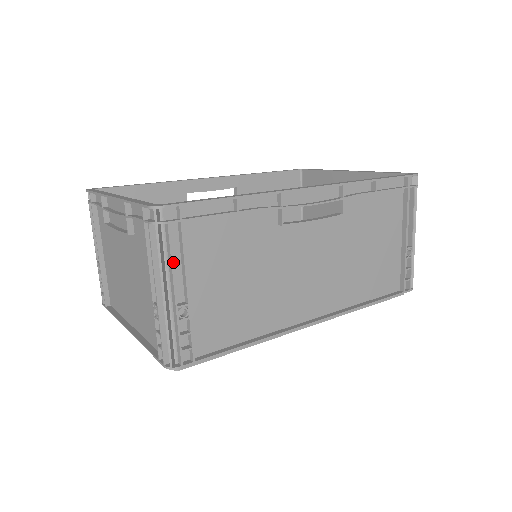
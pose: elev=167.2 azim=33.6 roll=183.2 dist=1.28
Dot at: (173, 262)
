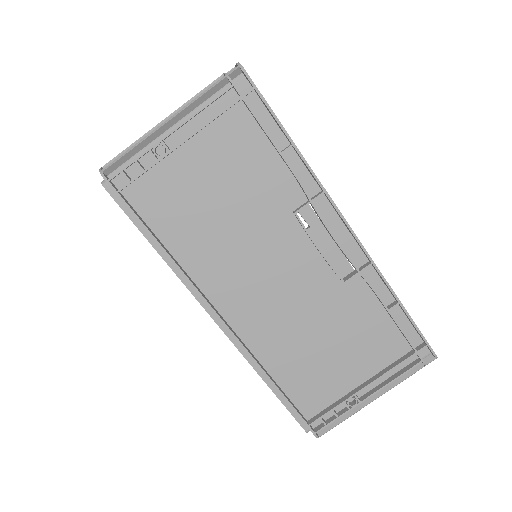
Dot at: (201, 115)
